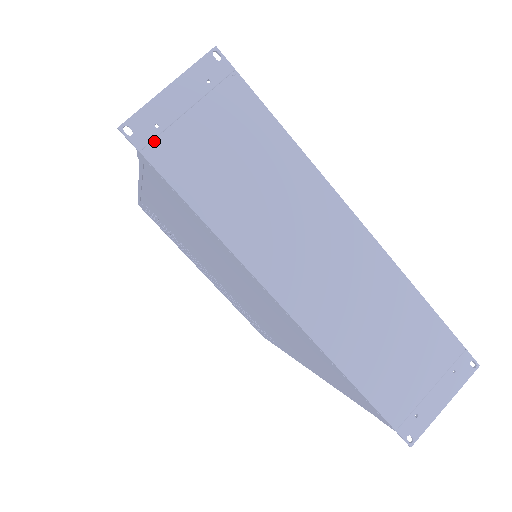
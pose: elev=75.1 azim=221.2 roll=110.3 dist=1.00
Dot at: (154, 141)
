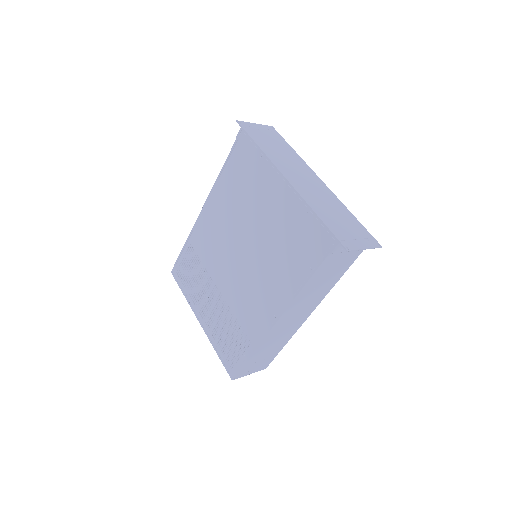
Dot at: (248, 128)
